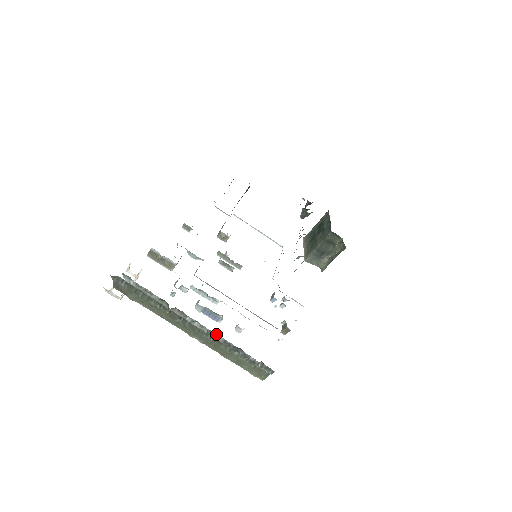
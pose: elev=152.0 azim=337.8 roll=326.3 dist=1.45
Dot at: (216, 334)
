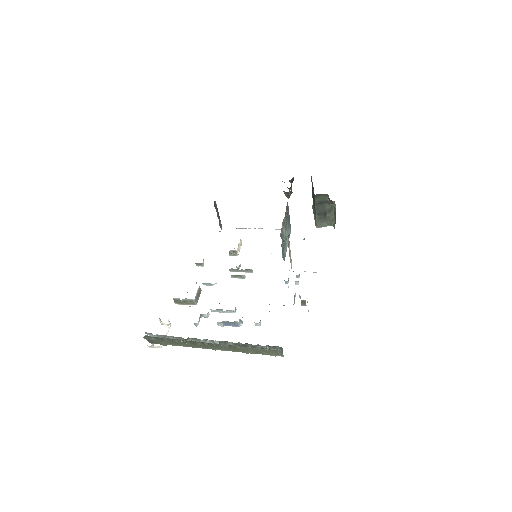
Dot at: (225, 342)
